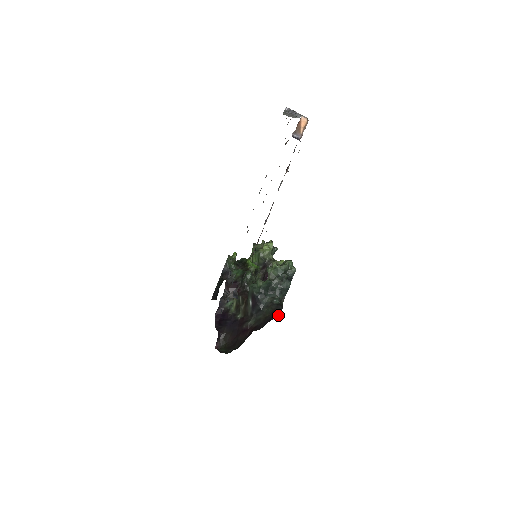
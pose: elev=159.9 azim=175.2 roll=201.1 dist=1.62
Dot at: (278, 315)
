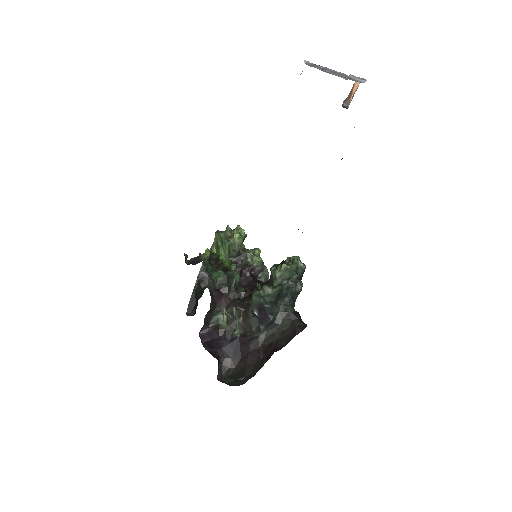
Dot at: (304, 328)
